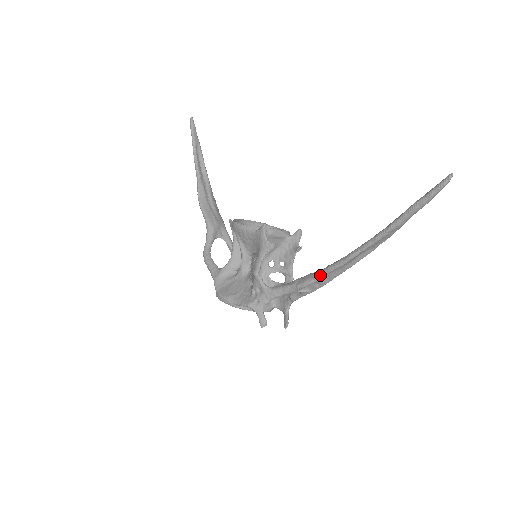
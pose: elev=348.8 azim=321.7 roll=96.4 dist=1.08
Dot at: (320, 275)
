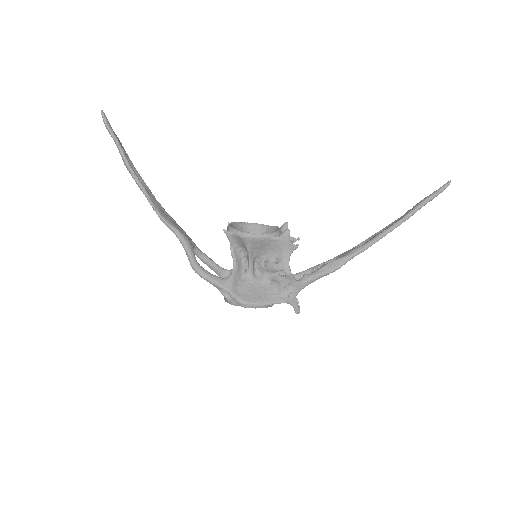
Dot at: (349, 259)
